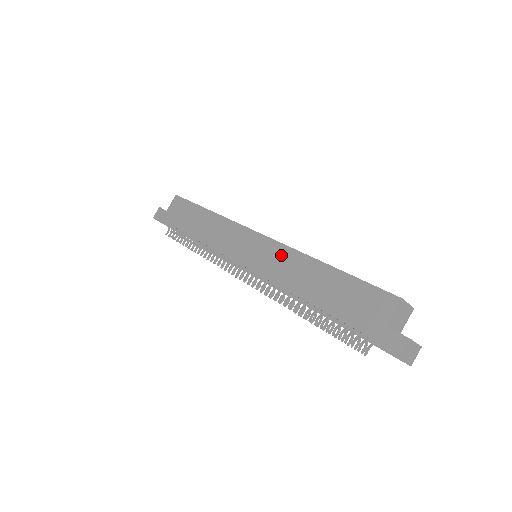
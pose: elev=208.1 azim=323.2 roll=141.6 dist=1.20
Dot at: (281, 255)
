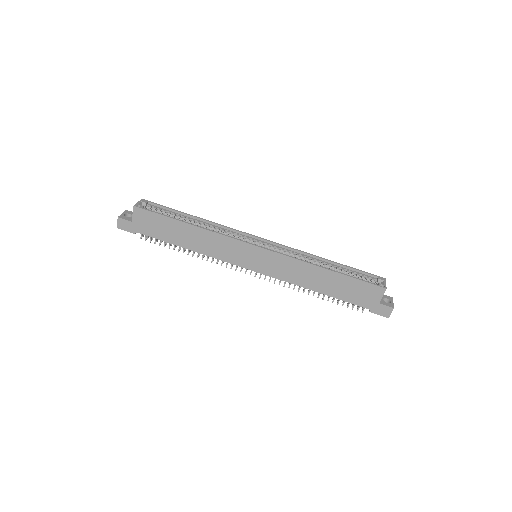
Dot at: (287, 264)
